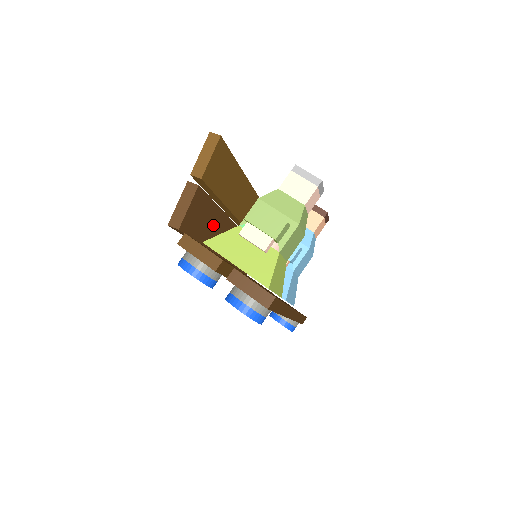
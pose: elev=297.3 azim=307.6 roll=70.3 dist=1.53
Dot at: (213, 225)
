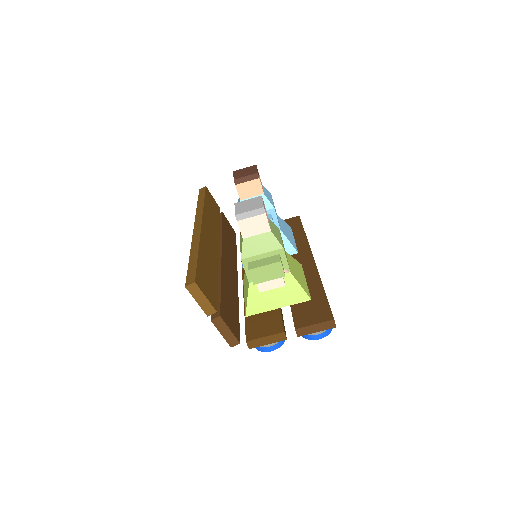
Dot at: (229, 292)
